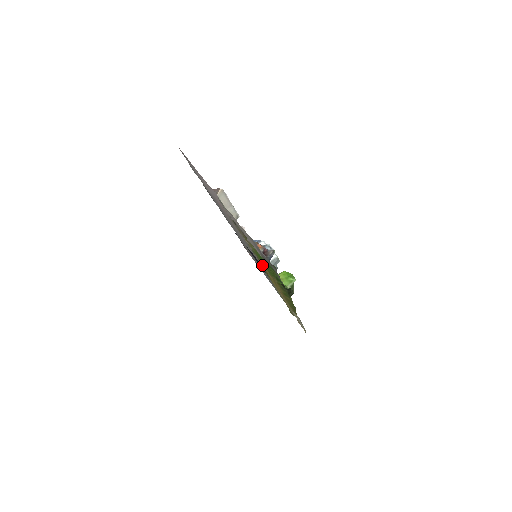
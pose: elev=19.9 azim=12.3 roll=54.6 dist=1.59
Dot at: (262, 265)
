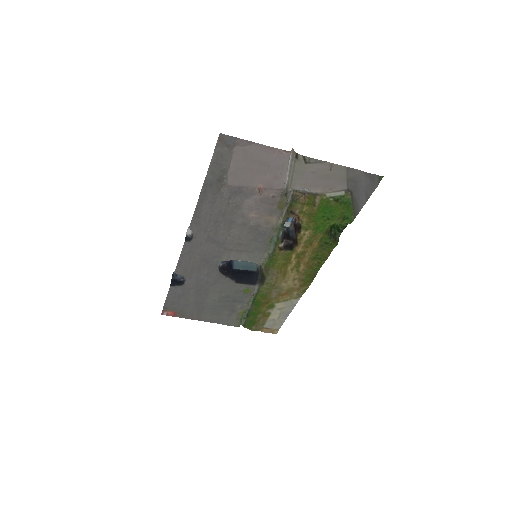
Dot at: (282, 248)
